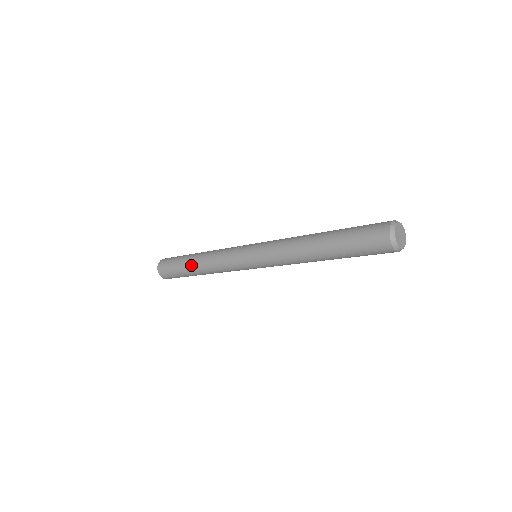
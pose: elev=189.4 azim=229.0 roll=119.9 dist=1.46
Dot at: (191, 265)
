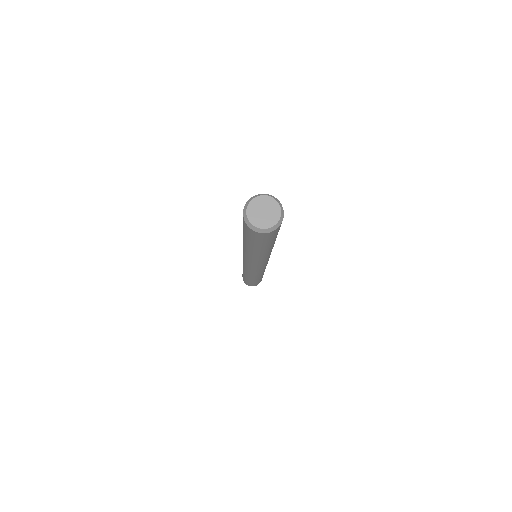
Dot at: occluded
